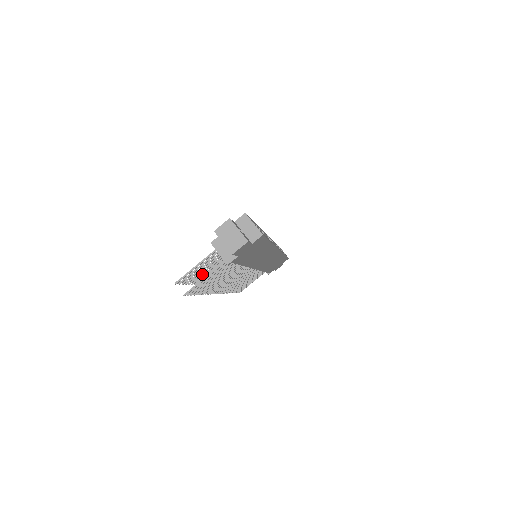
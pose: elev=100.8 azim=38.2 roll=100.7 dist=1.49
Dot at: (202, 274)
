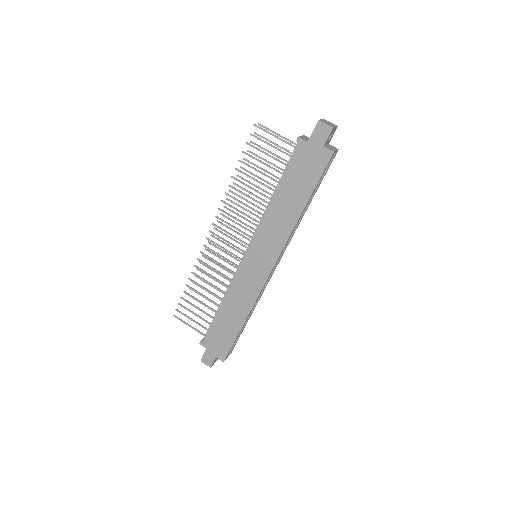
Dot at: occluded
